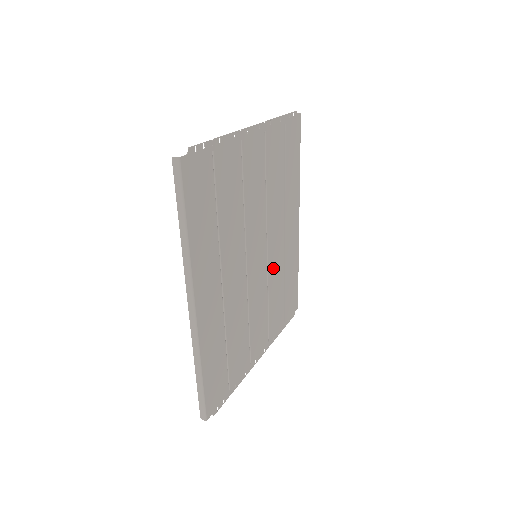
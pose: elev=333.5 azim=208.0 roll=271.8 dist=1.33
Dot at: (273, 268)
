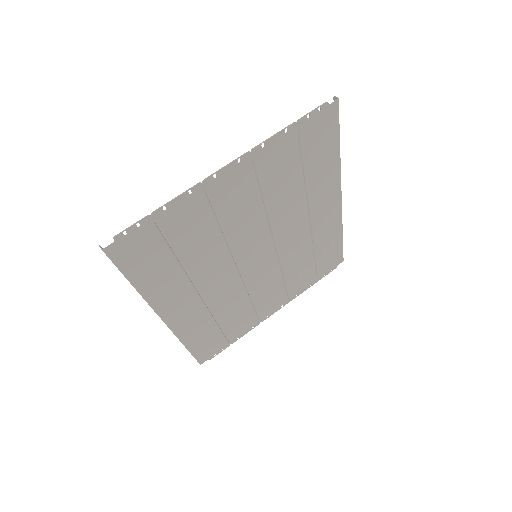
Dot at: (289, 253)
